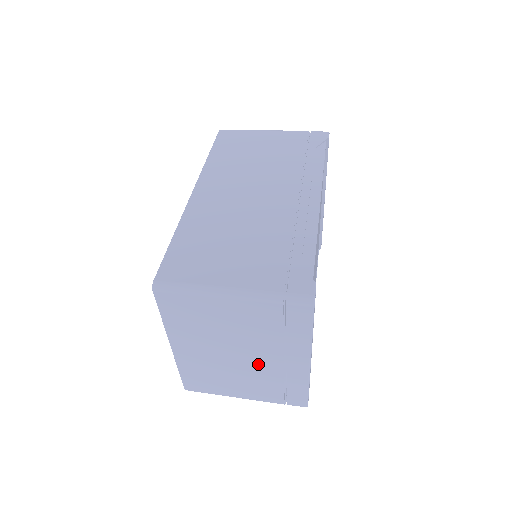
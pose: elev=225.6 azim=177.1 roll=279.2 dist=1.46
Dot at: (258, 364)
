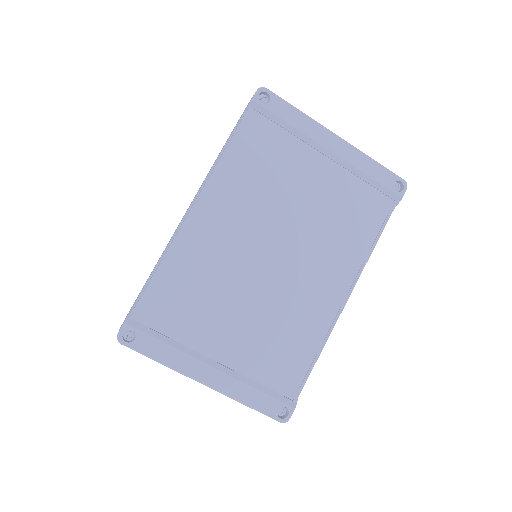
Dot at: occluded
